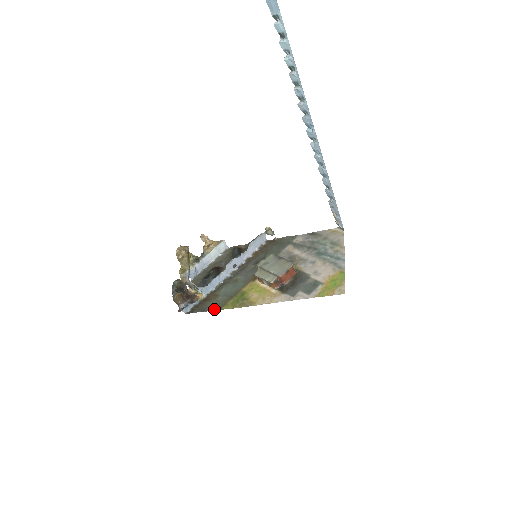
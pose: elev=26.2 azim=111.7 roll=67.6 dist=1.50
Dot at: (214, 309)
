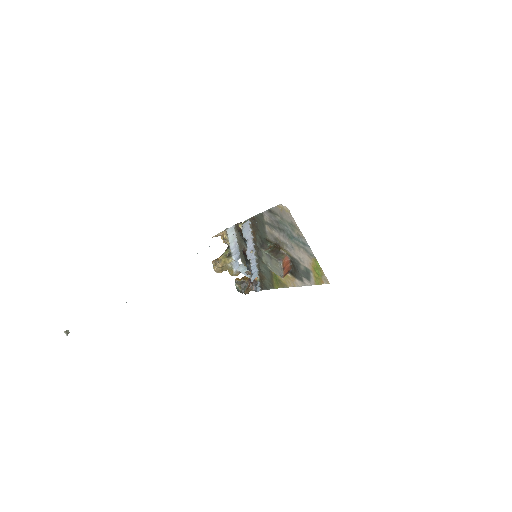
Dot at: (271, 288)
